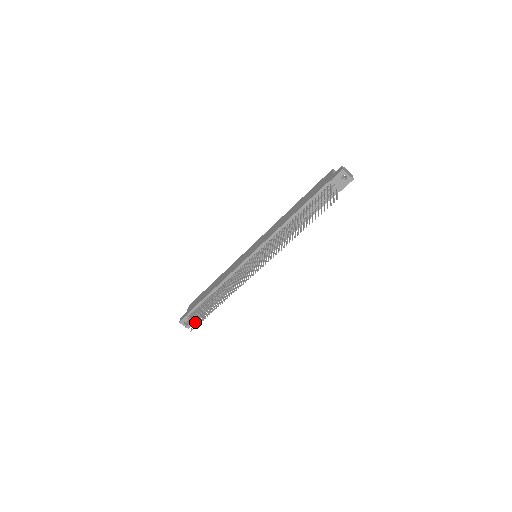
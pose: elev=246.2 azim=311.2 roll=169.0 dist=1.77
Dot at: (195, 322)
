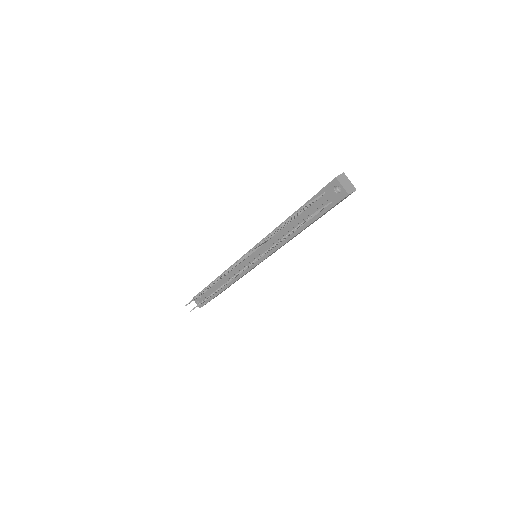
Dot at: occluded
